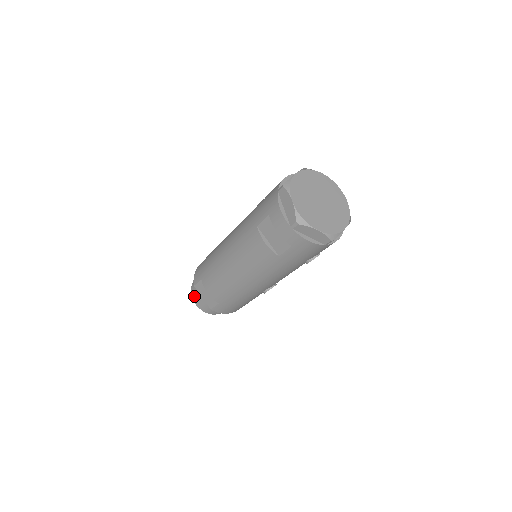
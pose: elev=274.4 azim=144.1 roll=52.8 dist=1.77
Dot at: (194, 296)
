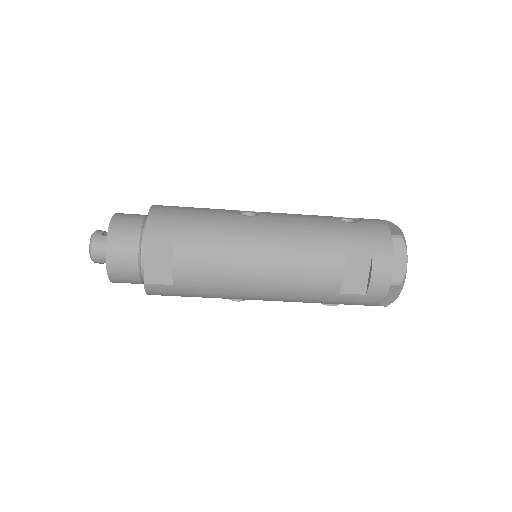
Dot at: (115, 247)
